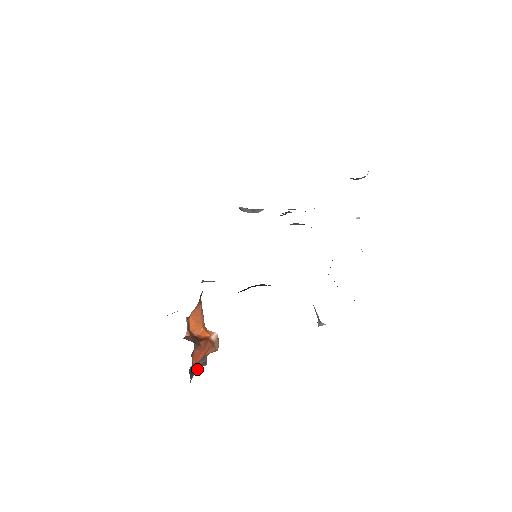
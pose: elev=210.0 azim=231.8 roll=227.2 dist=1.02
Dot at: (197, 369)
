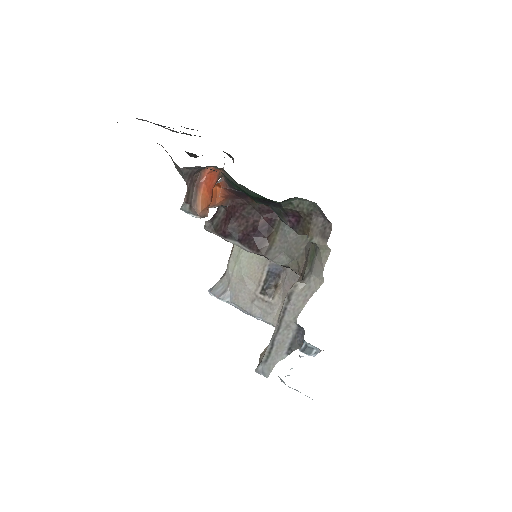
Dot at: (188, 187)
